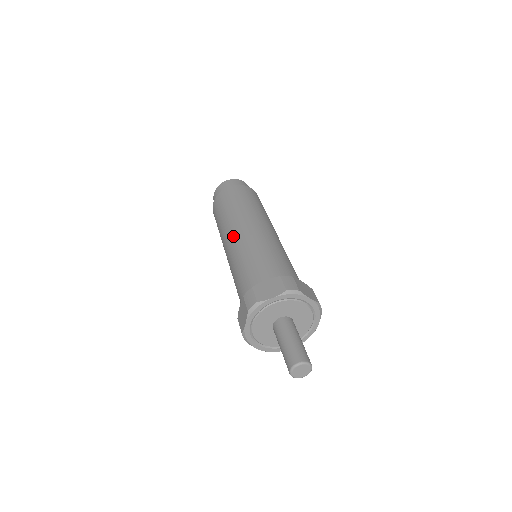
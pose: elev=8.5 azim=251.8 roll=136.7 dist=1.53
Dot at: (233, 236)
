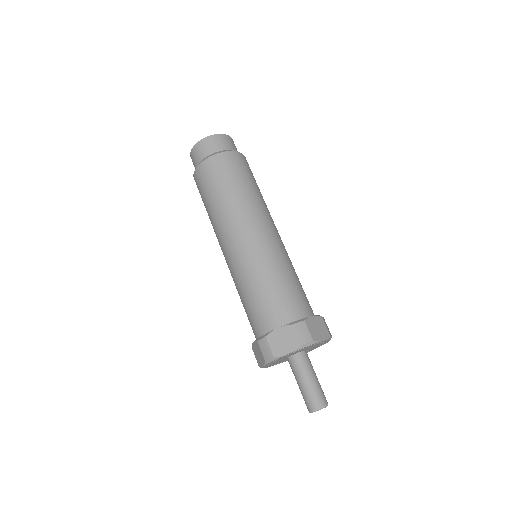
Dot at: (230, 246)
